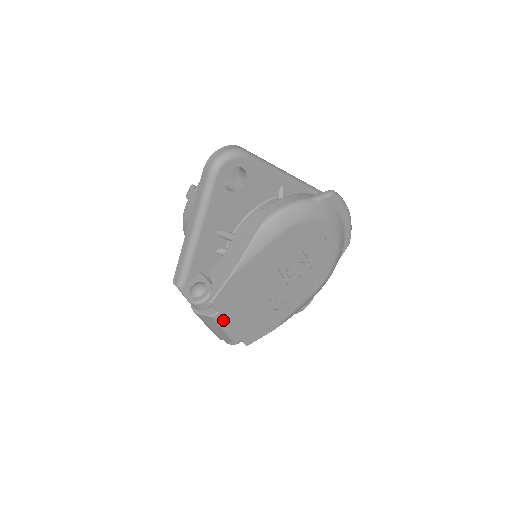
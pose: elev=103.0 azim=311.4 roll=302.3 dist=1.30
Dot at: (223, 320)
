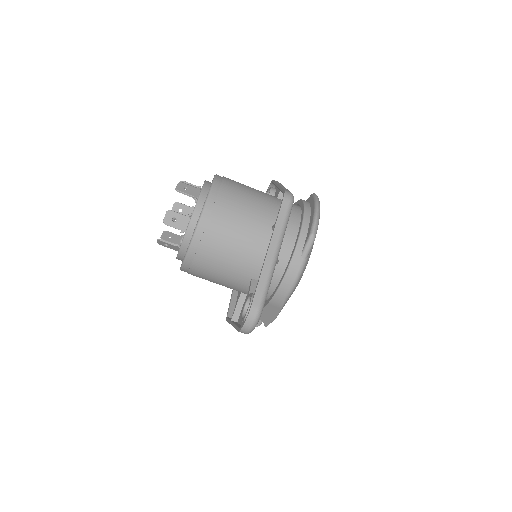
Dot at: occluded
